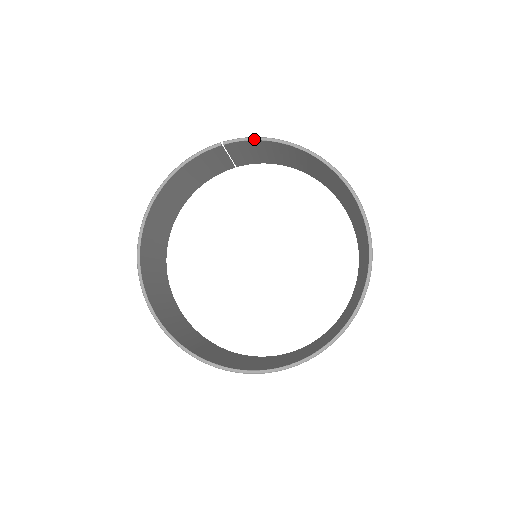
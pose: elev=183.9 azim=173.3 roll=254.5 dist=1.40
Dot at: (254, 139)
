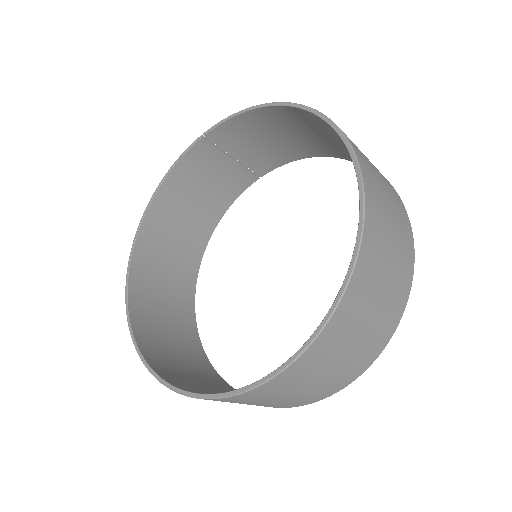
Dot at: (230, 117)
